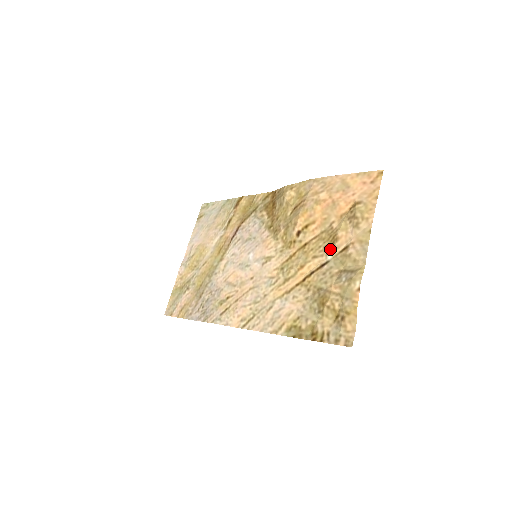
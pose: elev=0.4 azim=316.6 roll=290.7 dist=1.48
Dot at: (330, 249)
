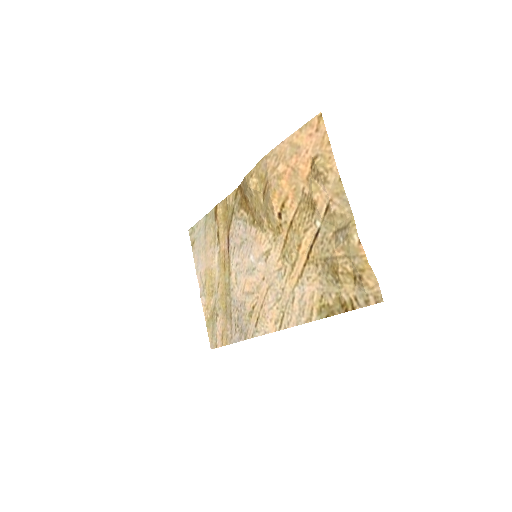
Dot at: (314, 216)
